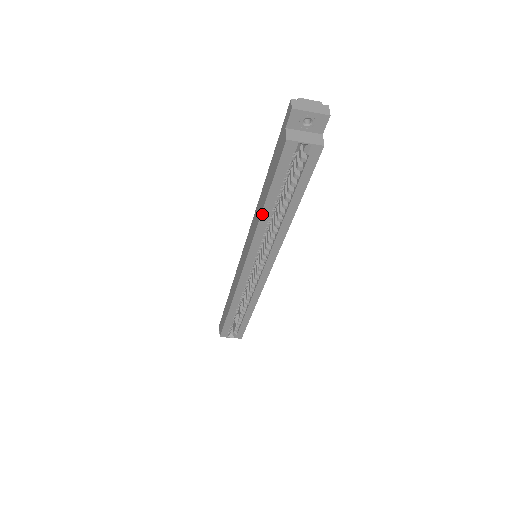
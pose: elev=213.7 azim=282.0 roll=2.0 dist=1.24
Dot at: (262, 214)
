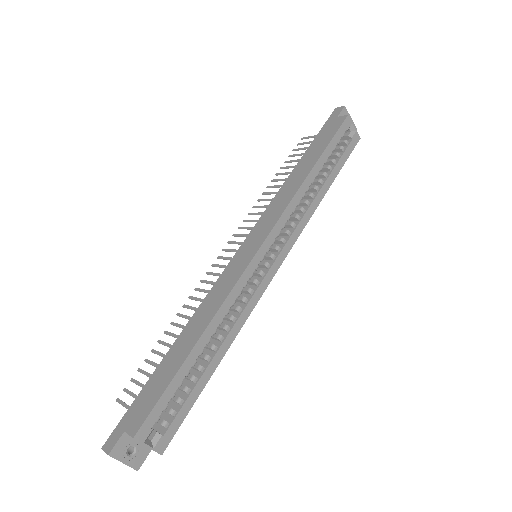
Dot at: (308, 176)
